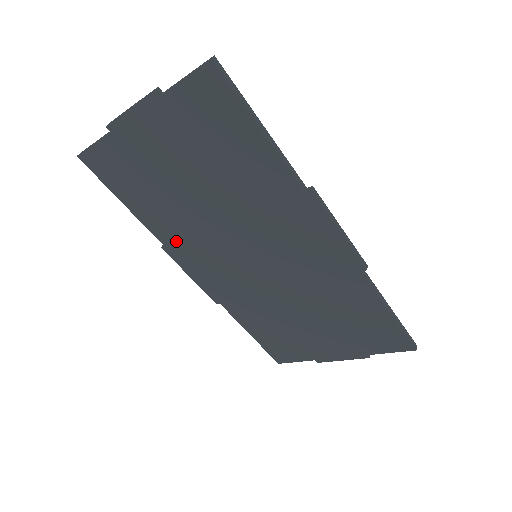
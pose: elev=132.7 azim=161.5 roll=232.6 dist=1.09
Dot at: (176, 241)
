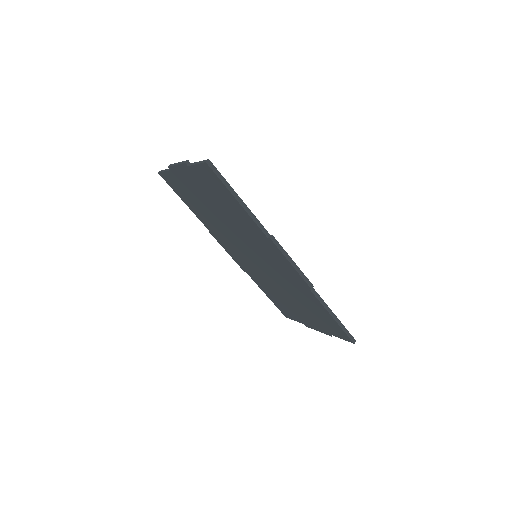
Dot at: (214, 231)
